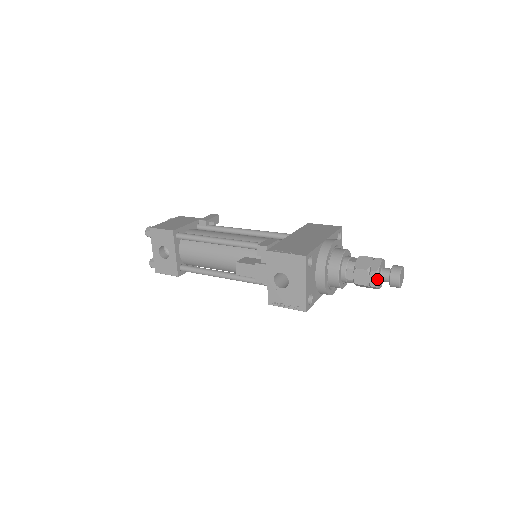
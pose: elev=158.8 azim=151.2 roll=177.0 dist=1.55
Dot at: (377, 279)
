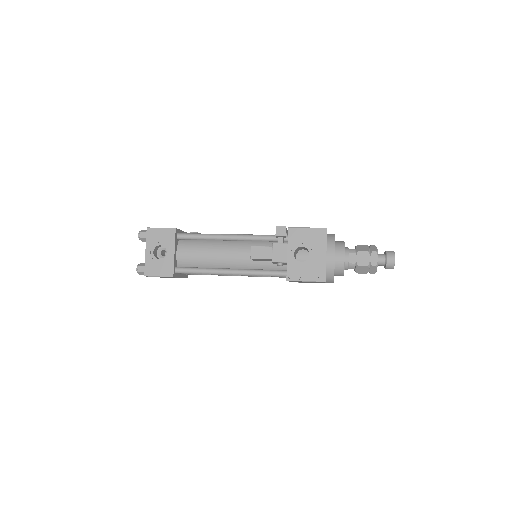
Dot at: (377, 258)
